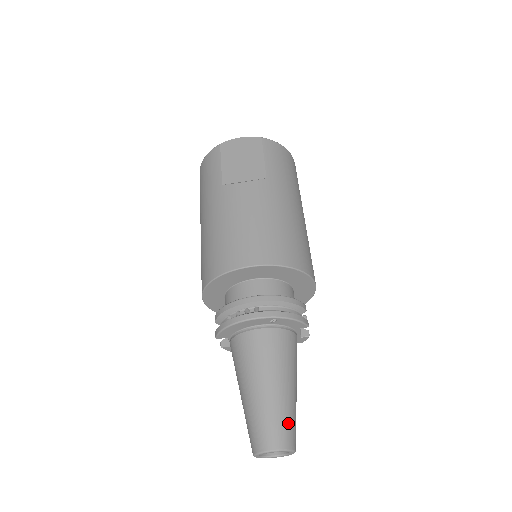
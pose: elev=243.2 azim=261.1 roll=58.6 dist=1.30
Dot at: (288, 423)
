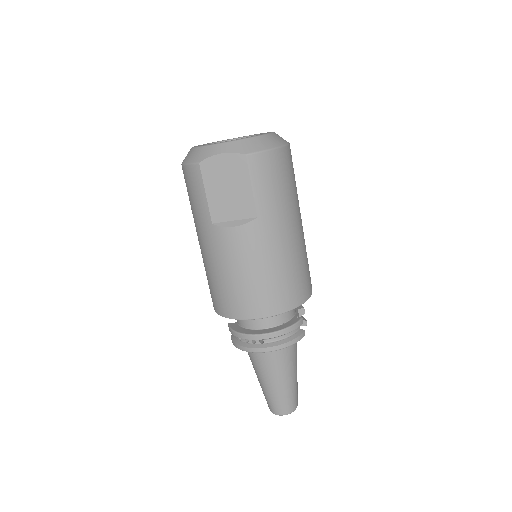
Dot at: (291, 399)
